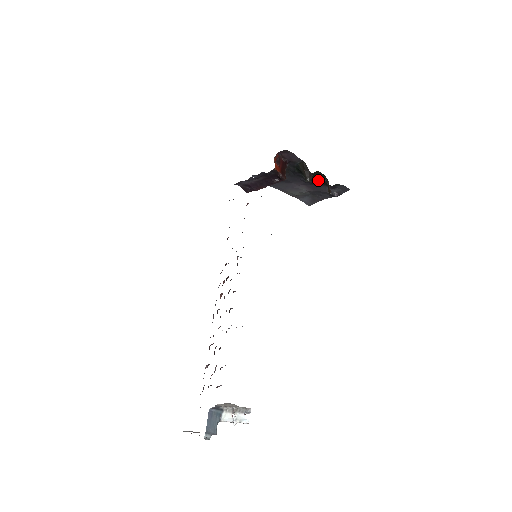
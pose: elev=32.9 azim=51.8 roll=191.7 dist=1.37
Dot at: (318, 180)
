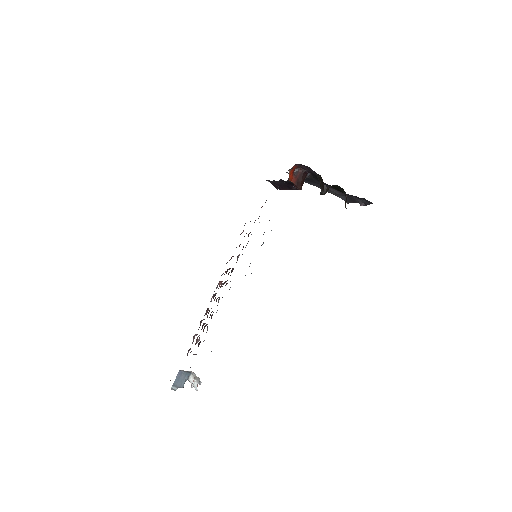
Dot at: (340, 191)
